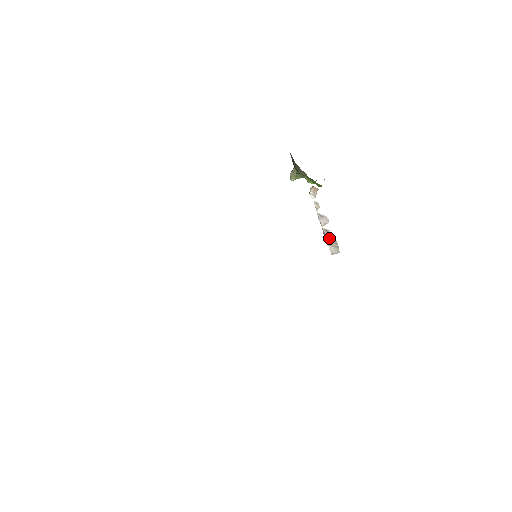
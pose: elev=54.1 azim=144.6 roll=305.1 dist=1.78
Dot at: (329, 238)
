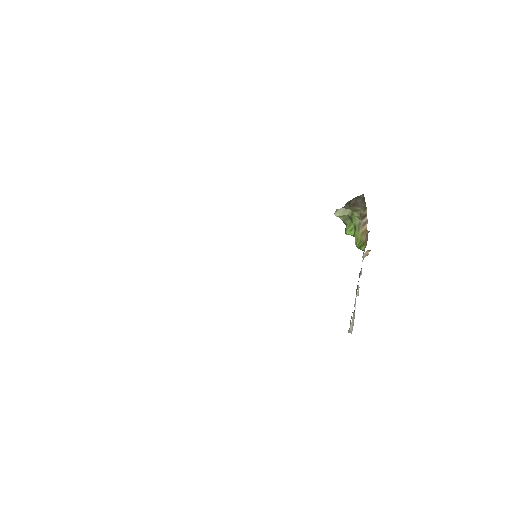
Dot at: (354, 313)
